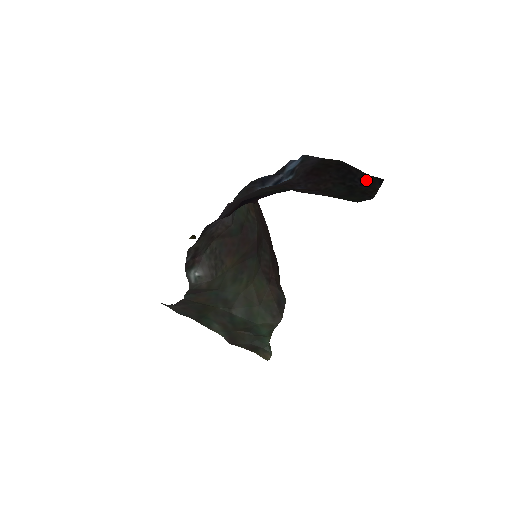
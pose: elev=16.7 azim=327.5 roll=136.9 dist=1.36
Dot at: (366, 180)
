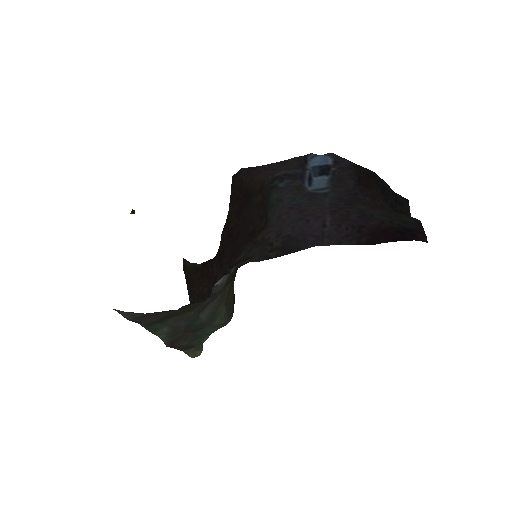
Dot at: (396, 198)
